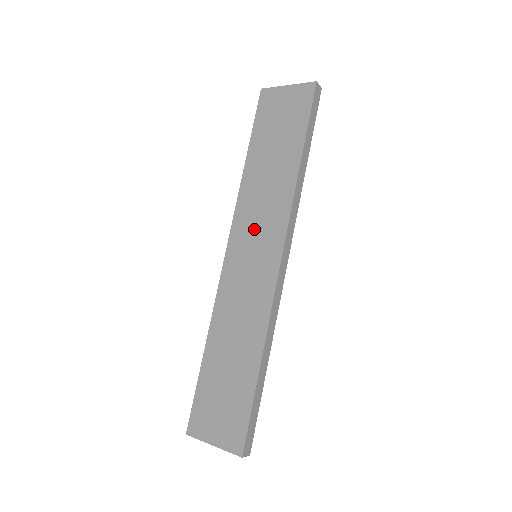
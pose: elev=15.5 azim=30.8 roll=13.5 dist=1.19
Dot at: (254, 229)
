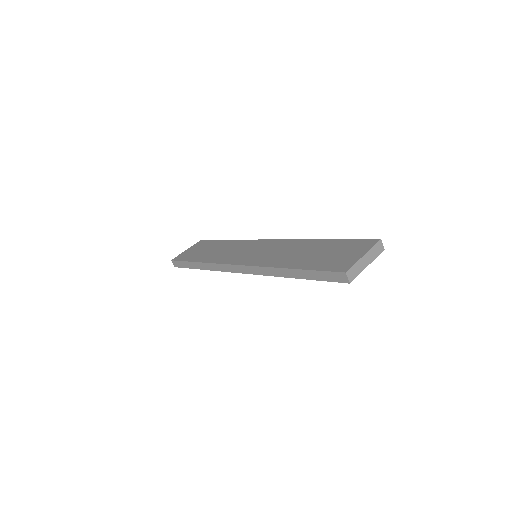
Dot at: (240, 253)
